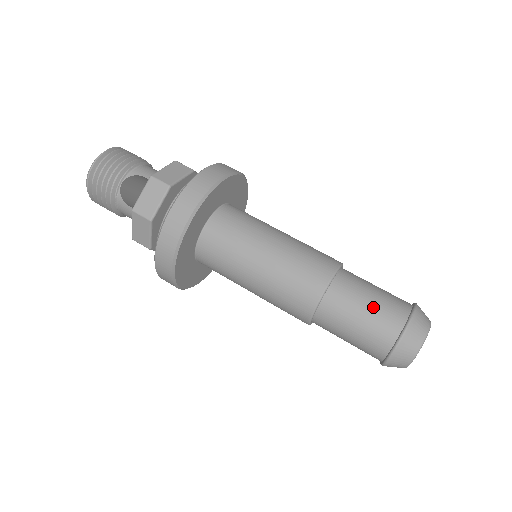
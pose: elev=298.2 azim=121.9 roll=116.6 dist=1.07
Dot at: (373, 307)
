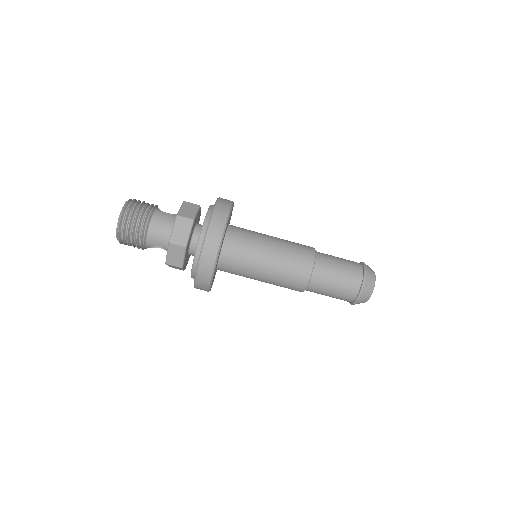
Dot at: (334, 296)
